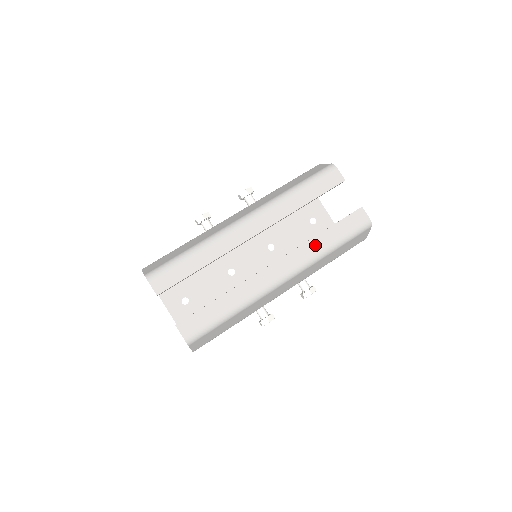
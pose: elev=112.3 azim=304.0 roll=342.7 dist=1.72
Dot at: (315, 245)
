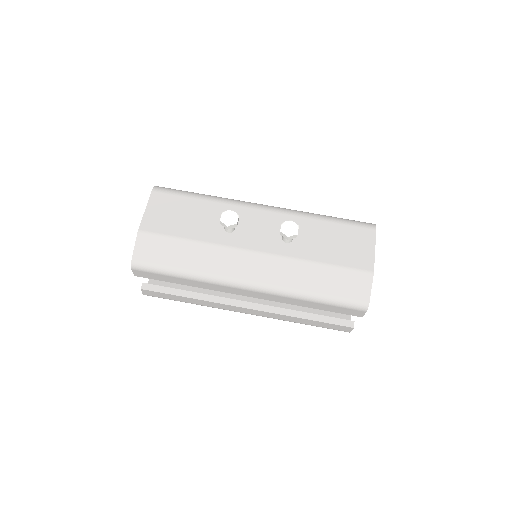
Dot at: (289, 319)
